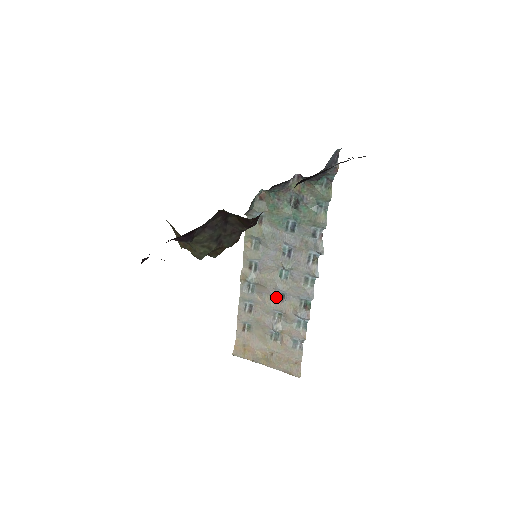
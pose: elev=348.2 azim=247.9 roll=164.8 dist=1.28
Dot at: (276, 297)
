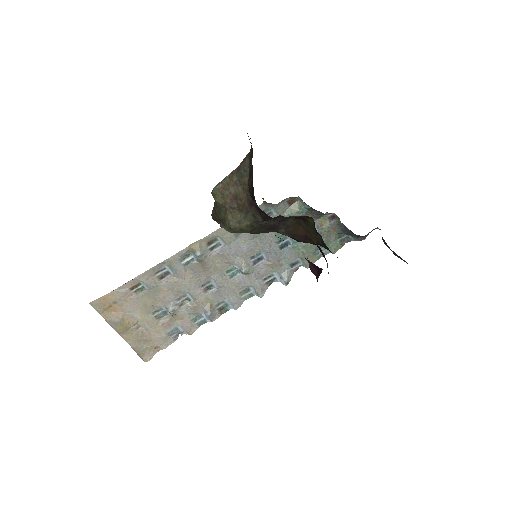
Dot at: (203, 284)
